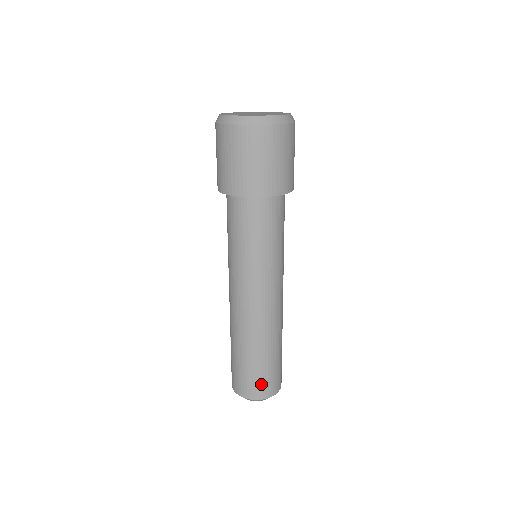
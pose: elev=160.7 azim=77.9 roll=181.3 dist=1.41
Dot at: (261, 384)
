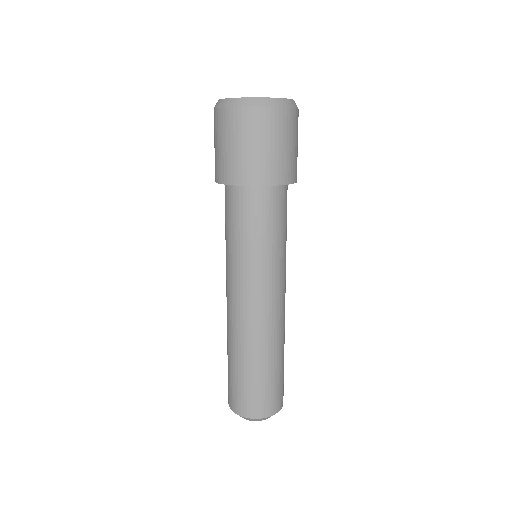
Dot at: (267, 399)
